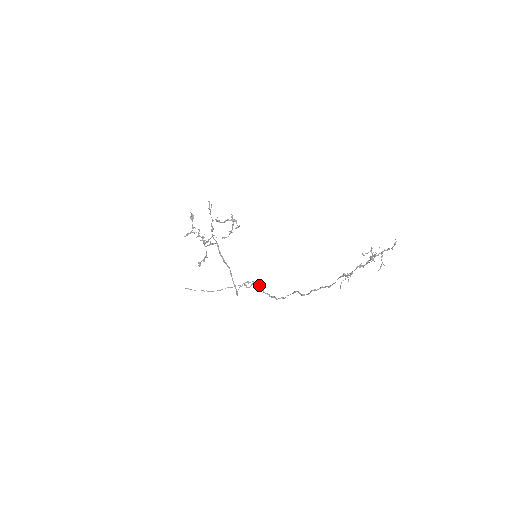
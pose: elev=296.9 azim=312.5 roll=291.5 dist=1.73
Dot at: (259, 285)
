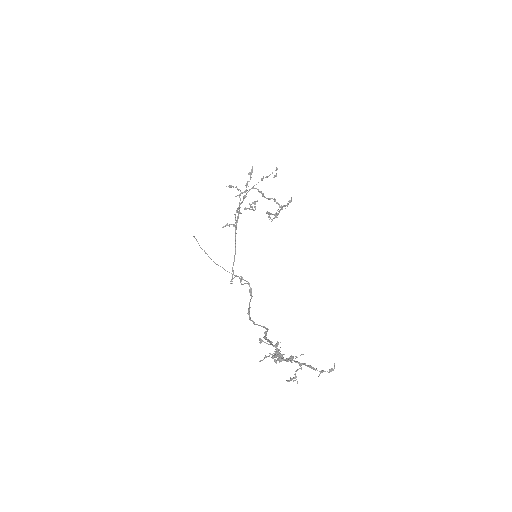
Dot at: (251, 290)
